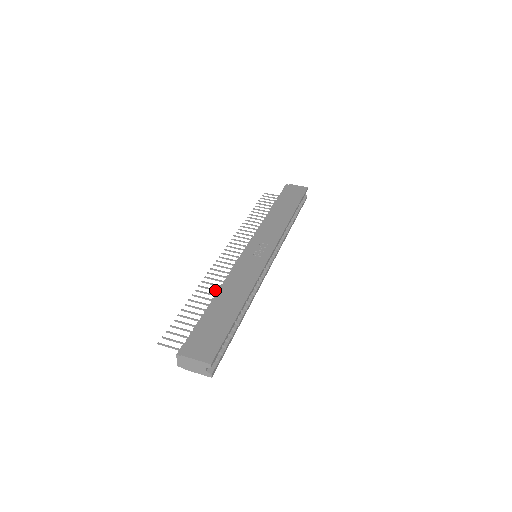
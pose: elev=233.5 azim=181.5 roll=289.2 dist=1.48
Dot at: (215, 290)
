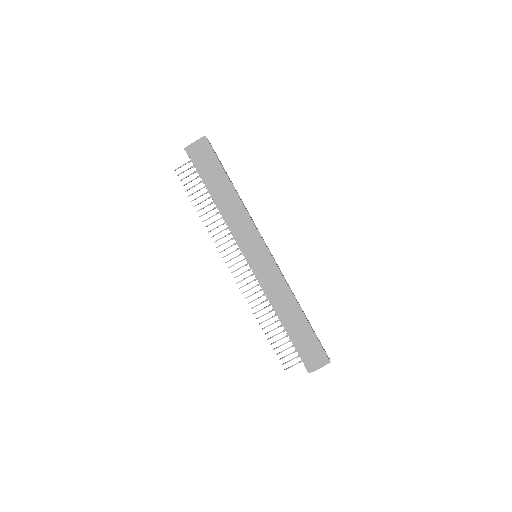
Dot at: occluded
